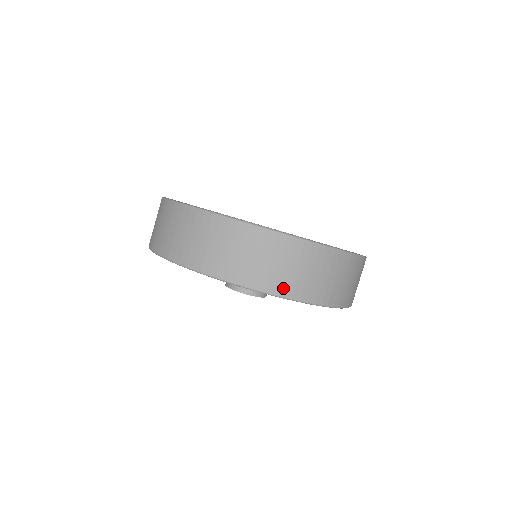
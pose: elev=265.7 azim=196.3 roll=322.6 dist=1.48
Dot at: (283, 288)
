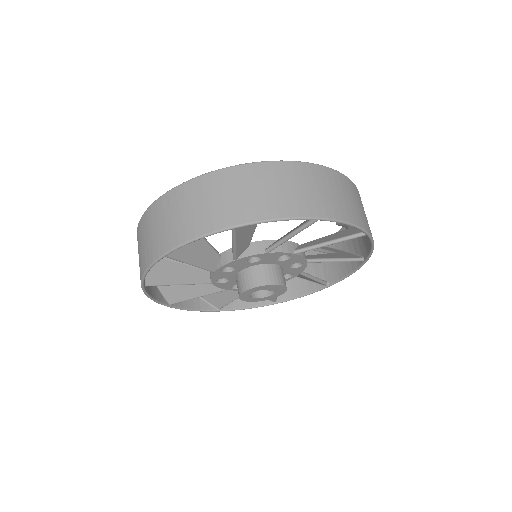
Dot at: (295, 209)
